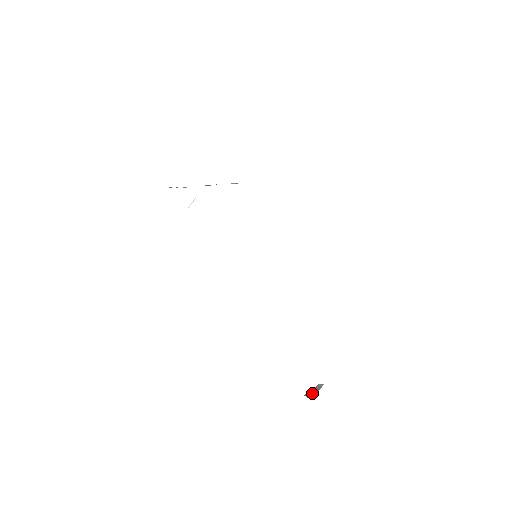
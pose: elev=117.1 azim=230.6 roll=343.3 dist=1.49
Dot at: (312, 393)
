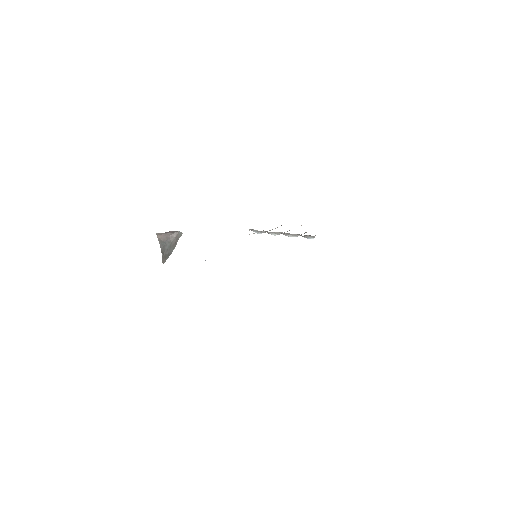
Dot at: (168, 249)
